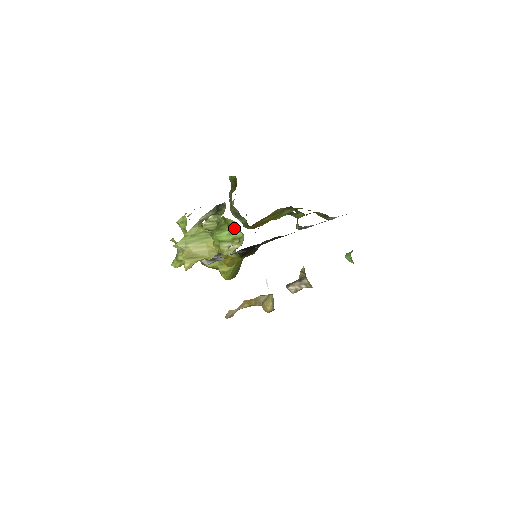
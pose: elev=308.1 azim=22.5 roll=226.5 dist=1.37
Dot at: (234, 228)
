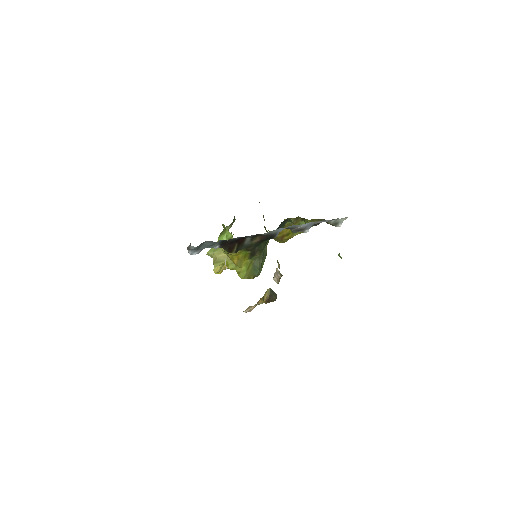
Dot at: (227, 231)
